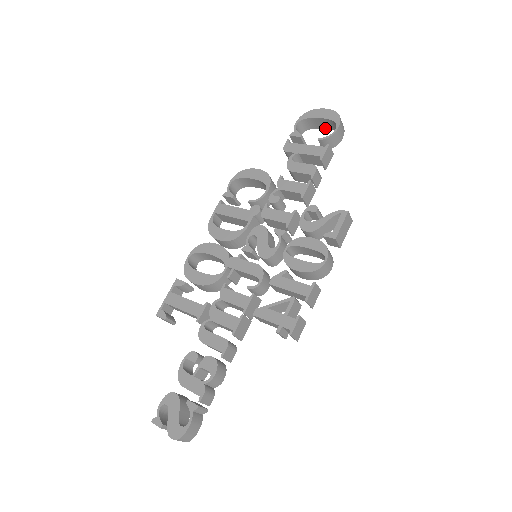
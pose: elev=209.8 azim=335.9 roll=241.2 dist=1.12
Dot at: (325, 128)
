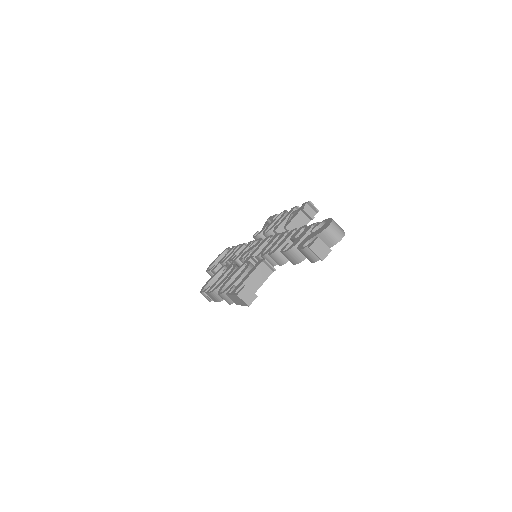
Dot at: occluded
